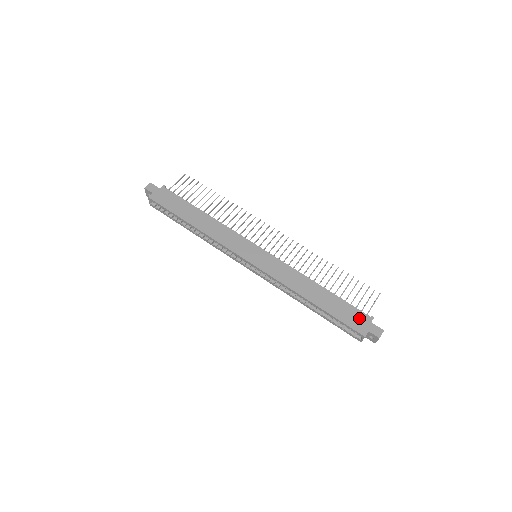
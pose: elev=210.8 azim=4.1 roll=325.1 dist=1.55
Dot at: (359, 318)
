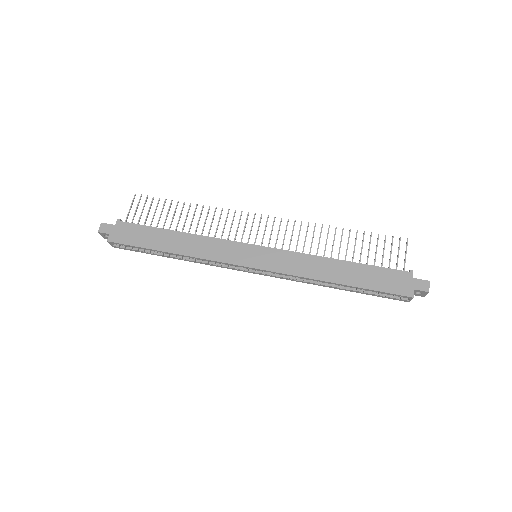
Dot at: (398, 279)
